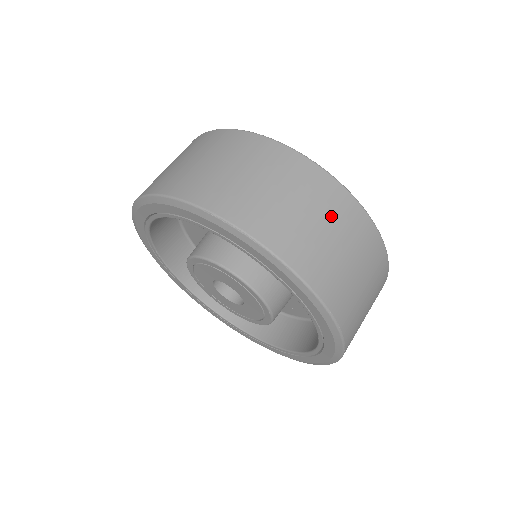
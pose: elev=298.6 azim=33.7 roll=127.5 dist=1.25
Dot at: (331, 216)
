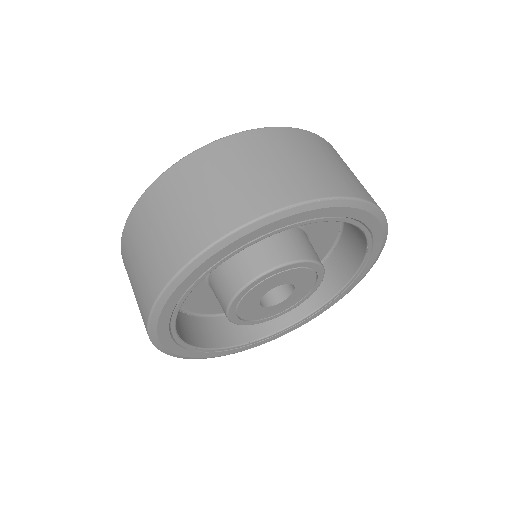
Dot at: (323, 152)
